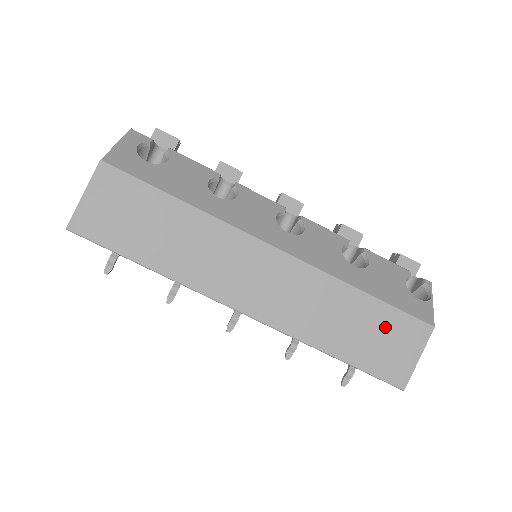
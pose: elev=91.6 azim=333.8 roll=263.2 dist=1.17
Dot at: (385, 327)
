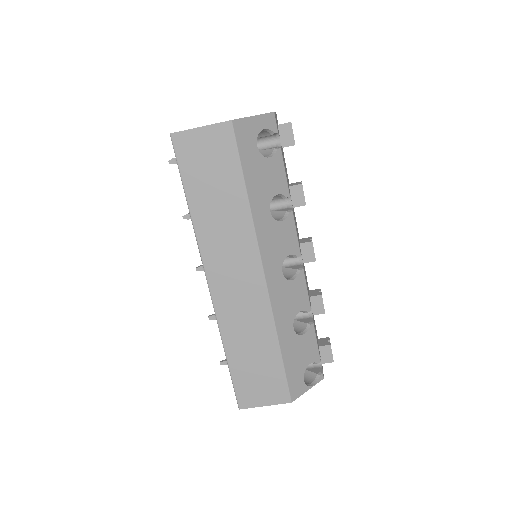
Dot at: (268, 374)
